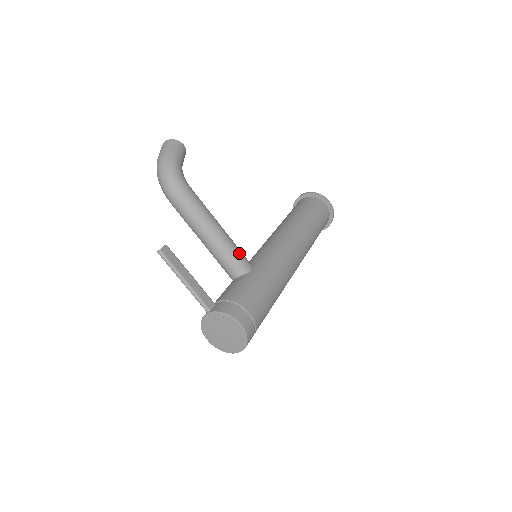
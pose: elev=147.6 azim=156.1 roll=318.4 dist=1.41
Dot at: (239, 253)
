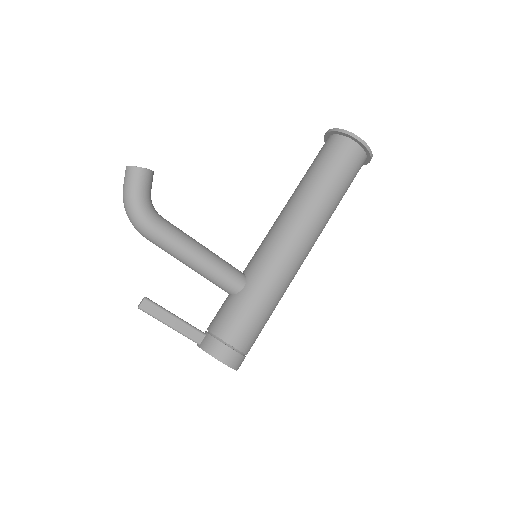
Dot at: (227, 275)
